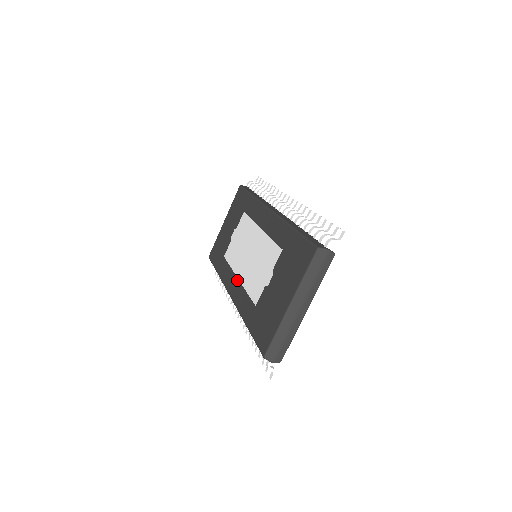
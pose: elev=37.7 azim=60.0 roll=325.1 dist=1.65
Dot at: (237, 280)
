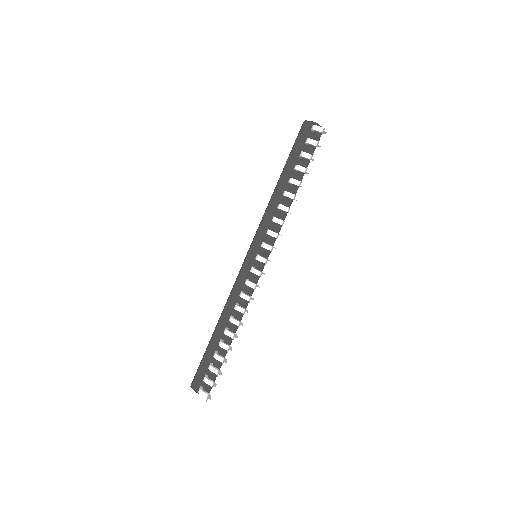
Dot at: occluded
